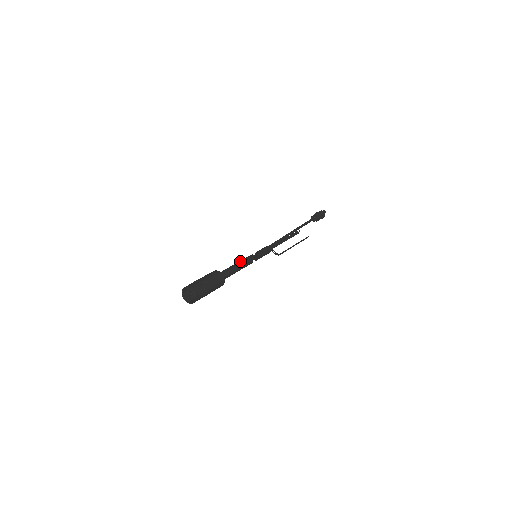
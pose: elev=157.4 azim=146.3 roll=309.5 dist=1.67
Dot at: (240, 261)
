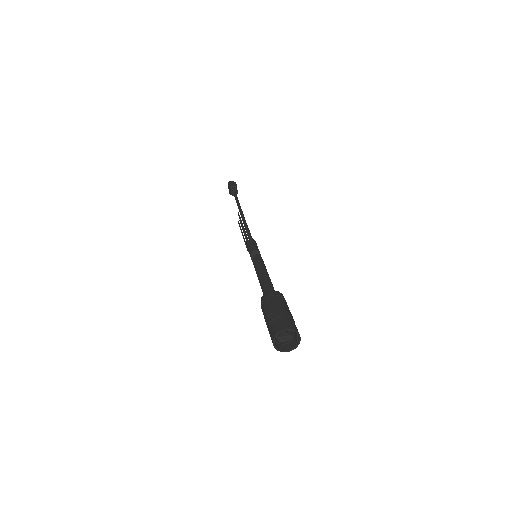
Dot at: occluded
